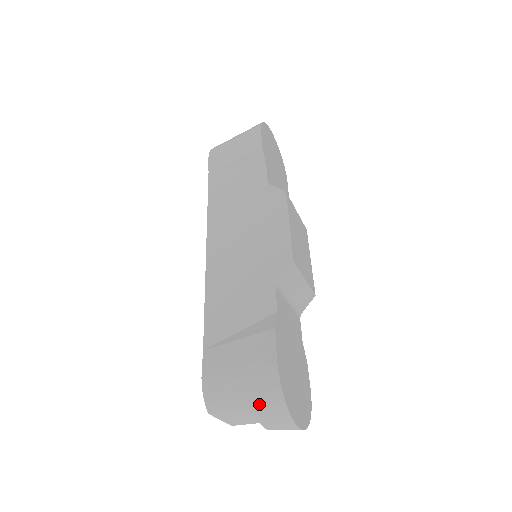
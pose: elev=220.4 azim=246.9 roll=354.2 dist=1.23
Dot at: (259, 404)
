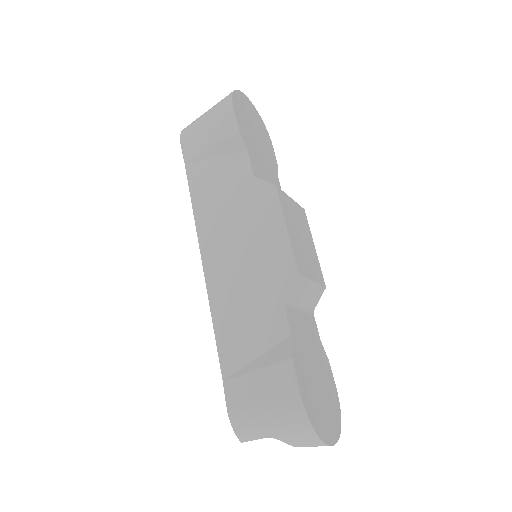
Dot at: (290, 435)
